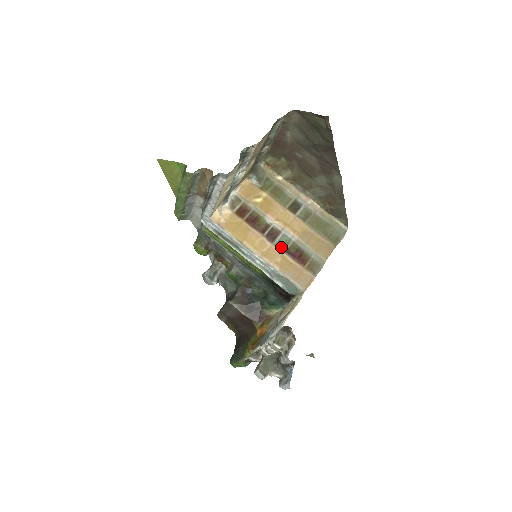
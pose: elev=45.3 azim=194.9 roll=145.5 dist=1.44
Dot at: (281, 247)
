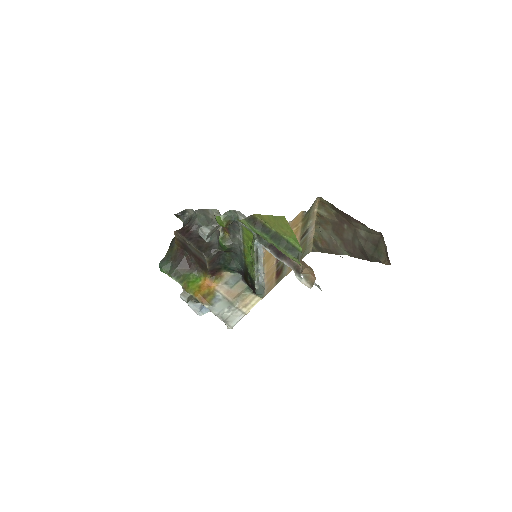
Dot at: (277, 266)
